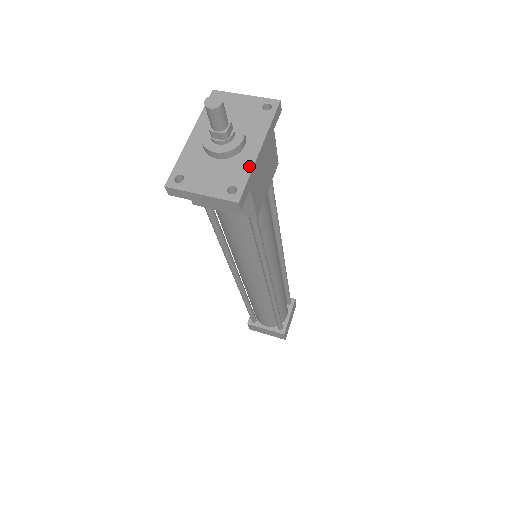
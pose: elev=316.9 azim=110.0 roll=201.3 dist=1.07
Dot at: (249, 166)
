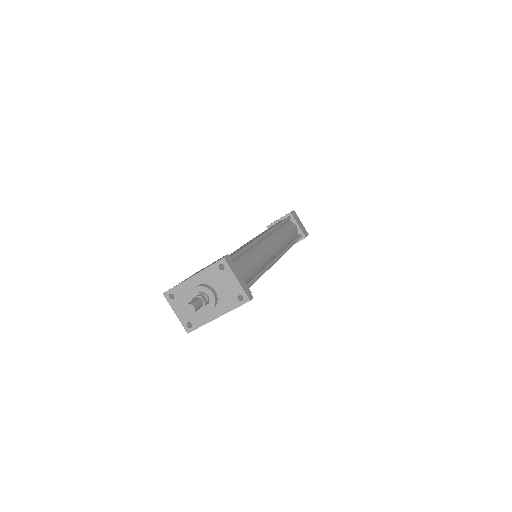
Dot at: (205, 321)
